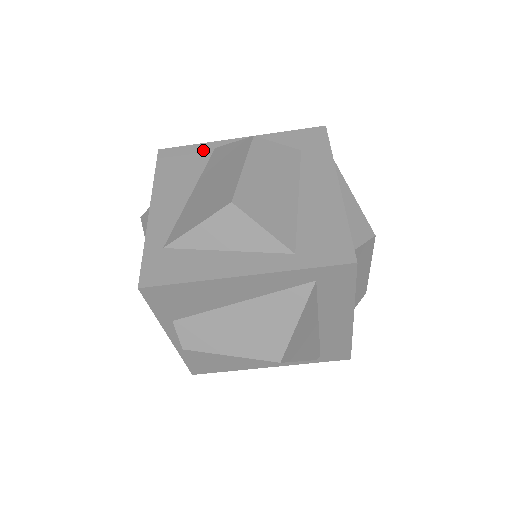
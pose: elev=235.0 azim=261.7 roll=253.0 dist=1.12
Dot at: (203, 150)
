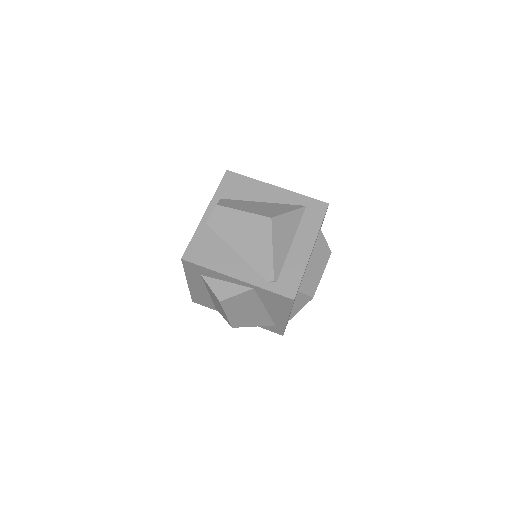
Dot at: occluded
